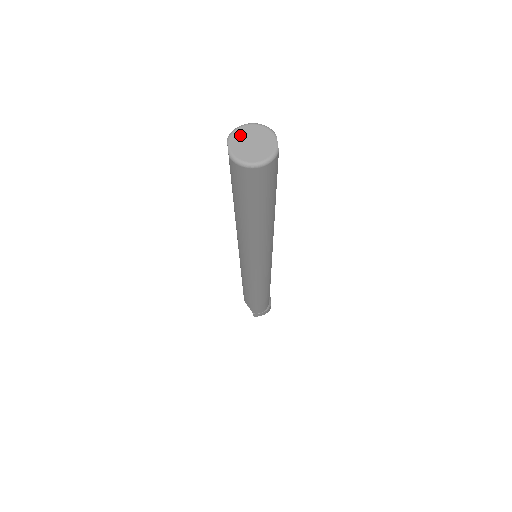
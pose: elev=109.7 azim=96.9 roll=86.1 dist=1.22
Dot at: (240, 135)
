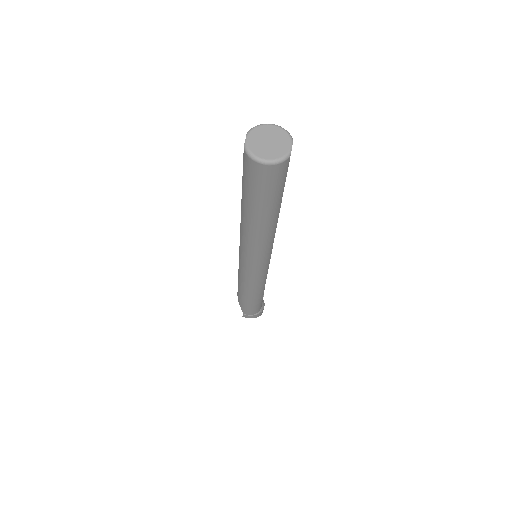
Dot at: (260, 132)
